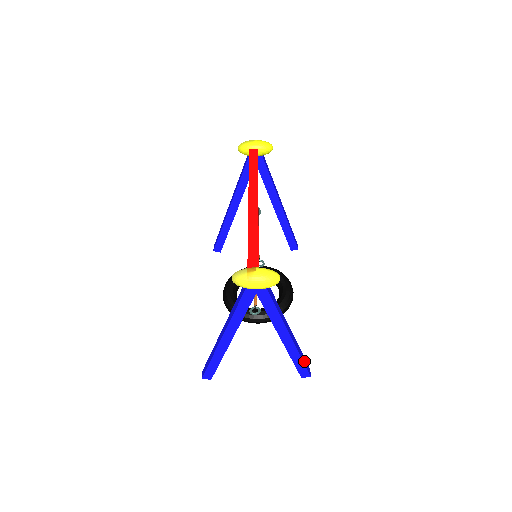
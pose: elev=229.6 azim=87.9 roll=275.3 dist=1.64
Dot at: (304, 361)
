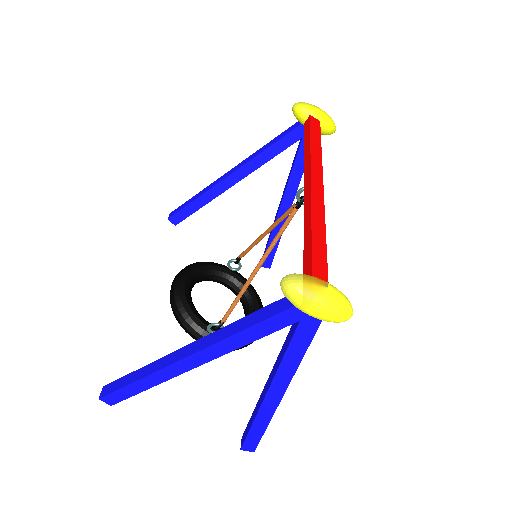
Dot at: occluded
